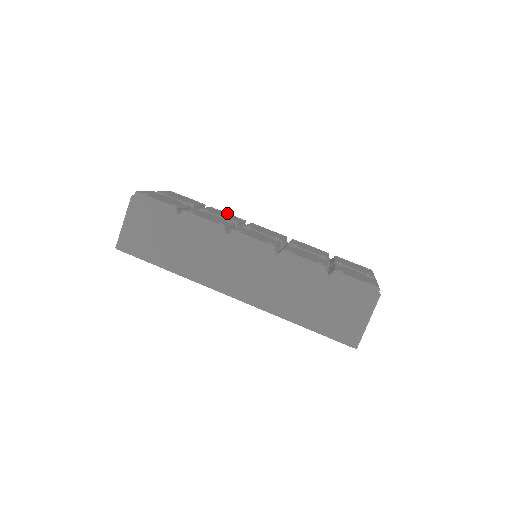
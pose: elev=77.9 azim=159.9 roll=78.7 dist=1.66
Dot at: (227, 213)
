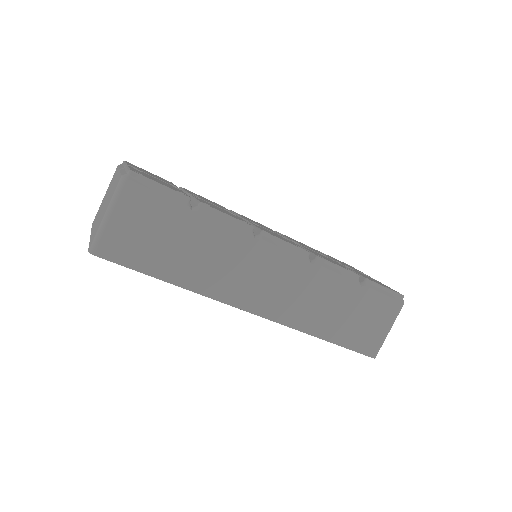
Dot at: (201, 196)
